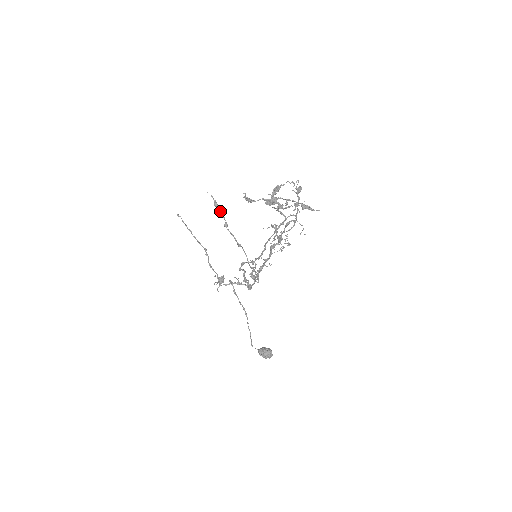
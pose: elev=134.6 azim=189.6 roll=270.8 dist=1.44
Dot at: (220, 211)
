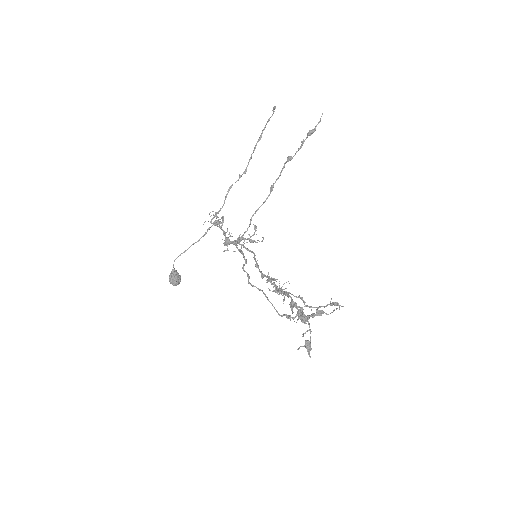
Dot at: occluded
